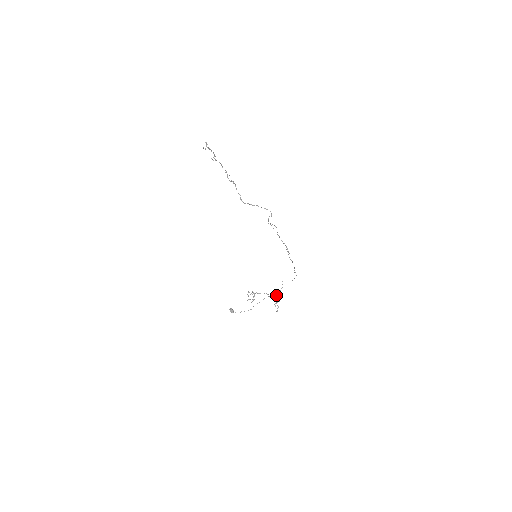
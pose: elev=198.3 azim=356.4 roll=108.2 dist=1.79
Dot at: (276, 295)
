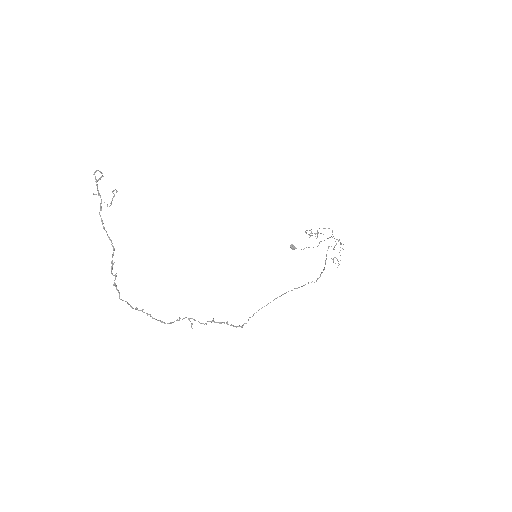
Dot at: occluded
